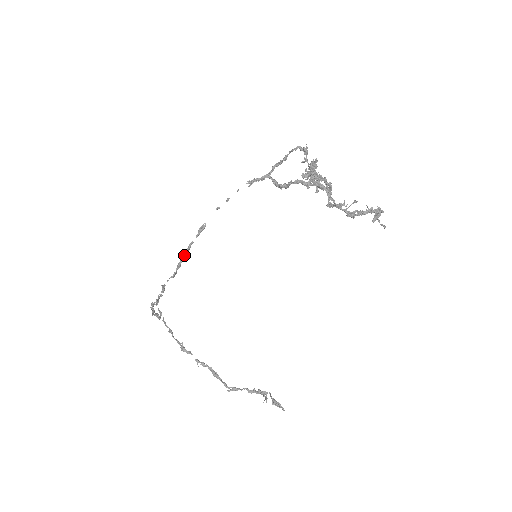
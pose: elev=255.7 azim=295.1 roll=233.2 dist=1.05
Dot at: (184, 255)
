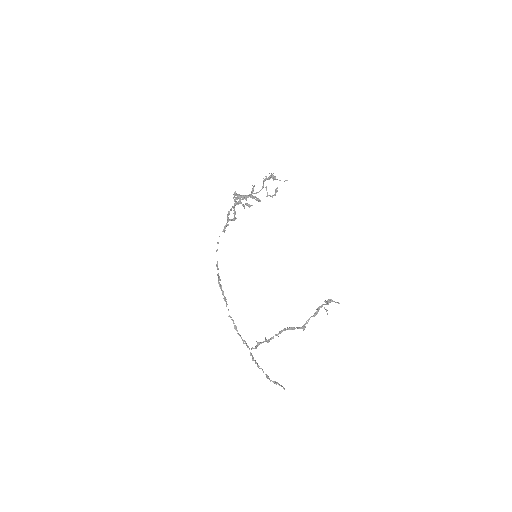
Dot at: (220, 284)
